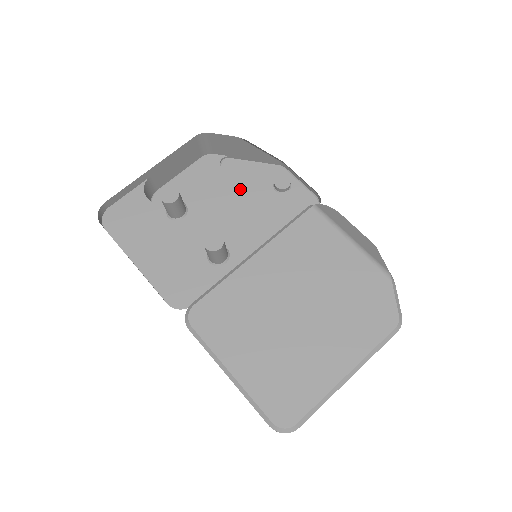
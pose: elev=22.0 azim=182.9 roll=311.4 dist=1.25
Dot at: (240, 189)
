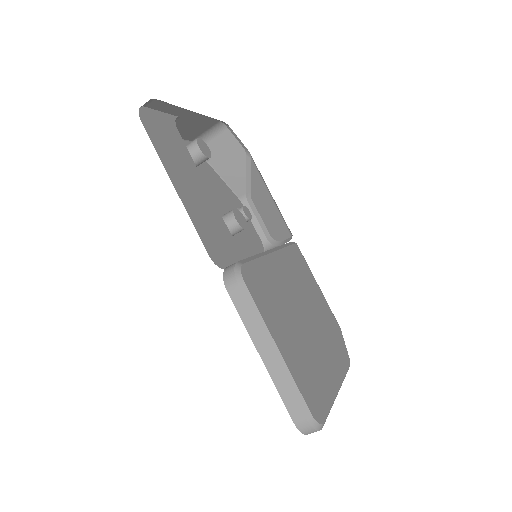
Dot at: (220, 193)
